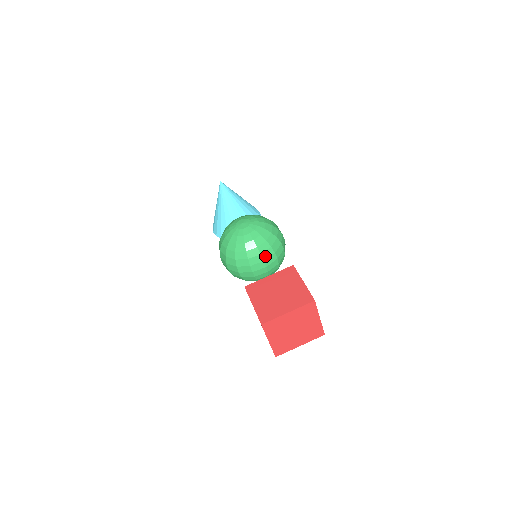
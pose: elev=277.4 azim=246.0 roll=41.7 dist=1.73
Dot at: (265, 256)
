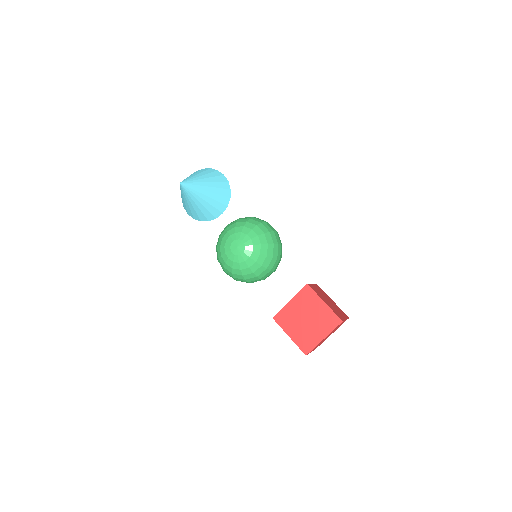
Dot at: (270, 267)
